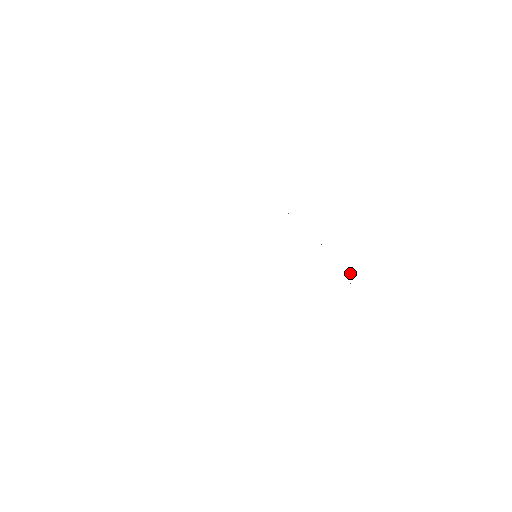
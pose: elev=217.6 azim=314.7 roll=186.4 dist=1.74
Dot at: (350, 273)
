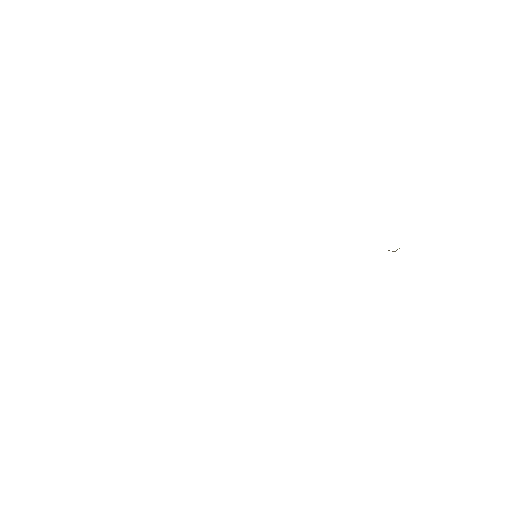
Dot at: occluded
